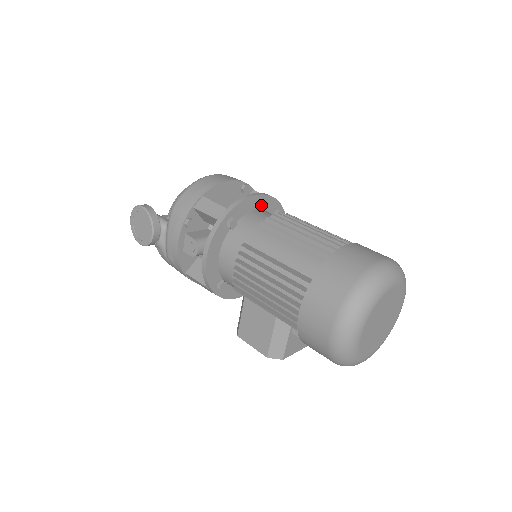
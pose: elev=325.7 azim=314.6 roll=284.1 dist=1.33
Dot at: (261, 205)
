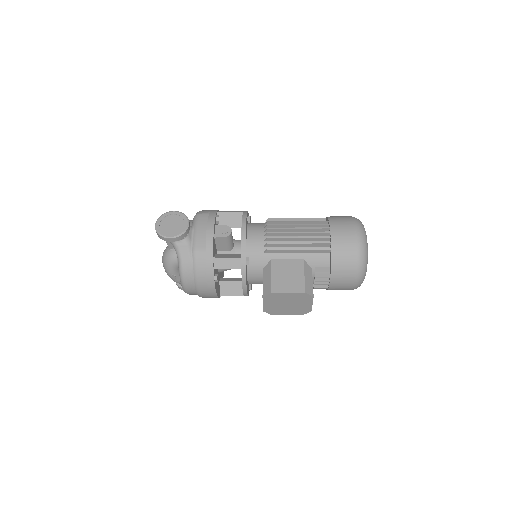
Dot at: occluded
